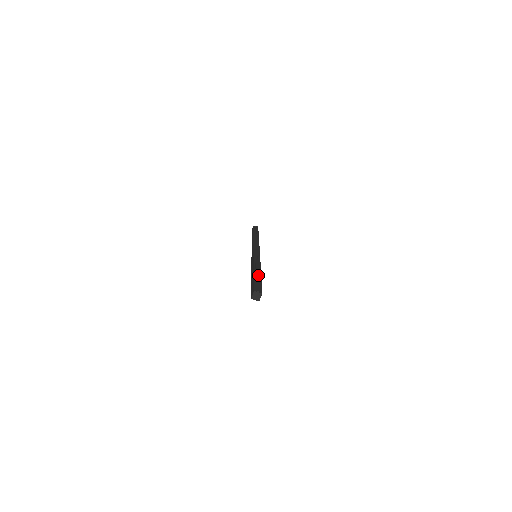
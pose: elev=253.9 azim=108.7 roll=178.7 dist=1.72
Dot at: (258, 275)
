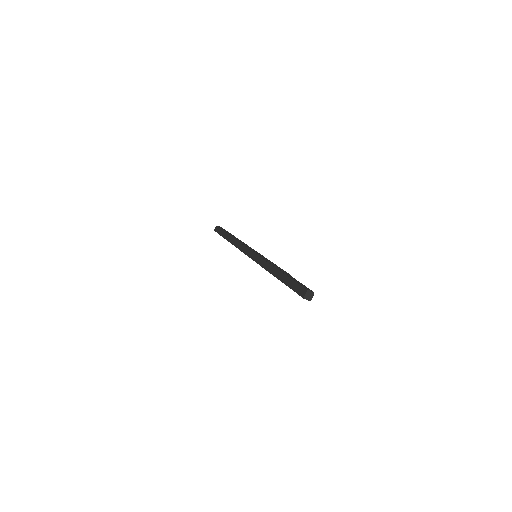
Dot at: occluded
